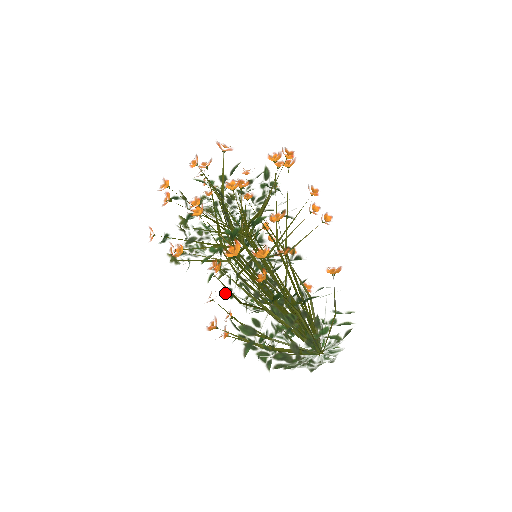
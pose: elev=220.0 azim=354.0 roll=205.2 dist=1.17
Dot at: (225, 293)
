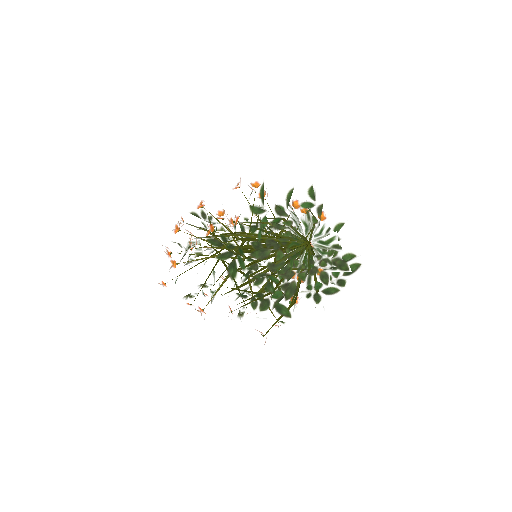
Dot at: occluded
